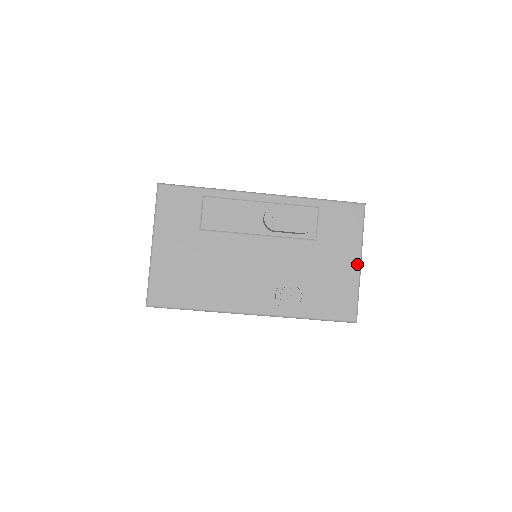
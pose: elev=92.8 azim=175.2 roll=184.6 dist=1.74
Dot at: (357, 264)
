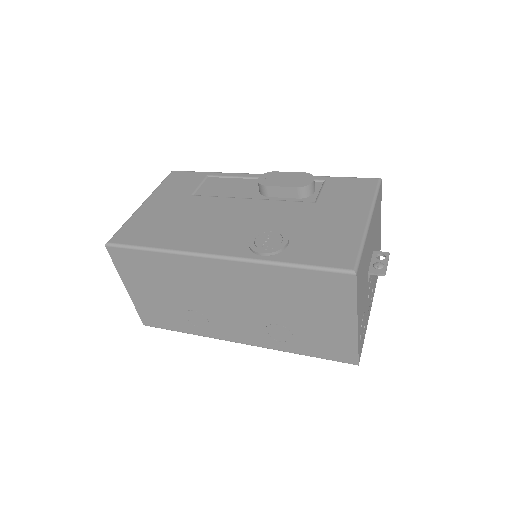
Dot at: (364, 220)
